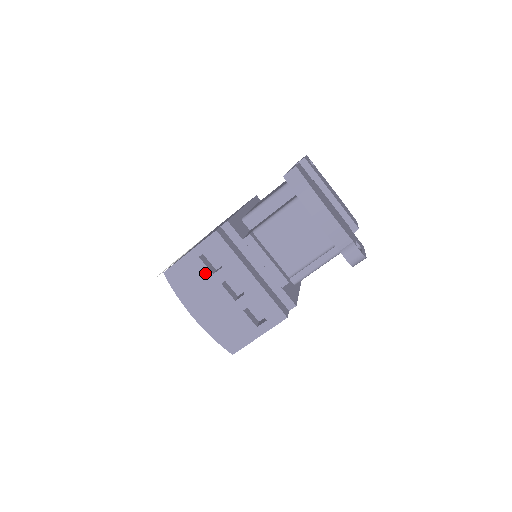
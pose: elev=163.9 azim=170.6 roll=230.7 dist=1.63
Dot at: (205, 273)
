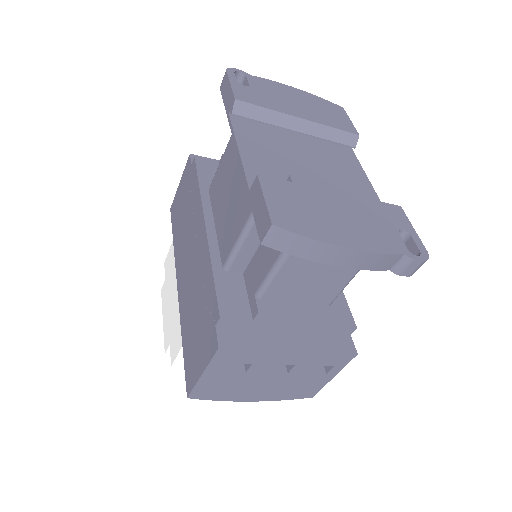
Dot at: (235, 376)
